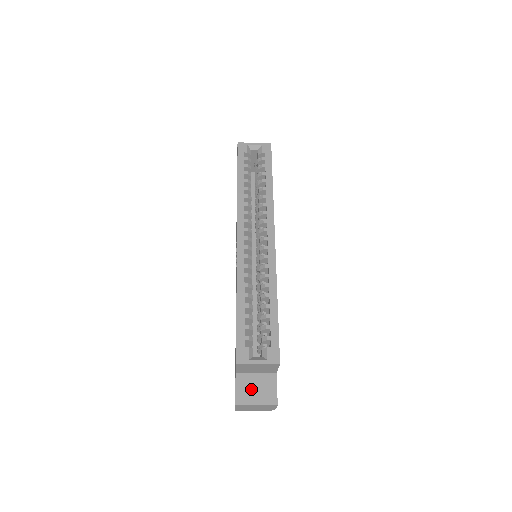
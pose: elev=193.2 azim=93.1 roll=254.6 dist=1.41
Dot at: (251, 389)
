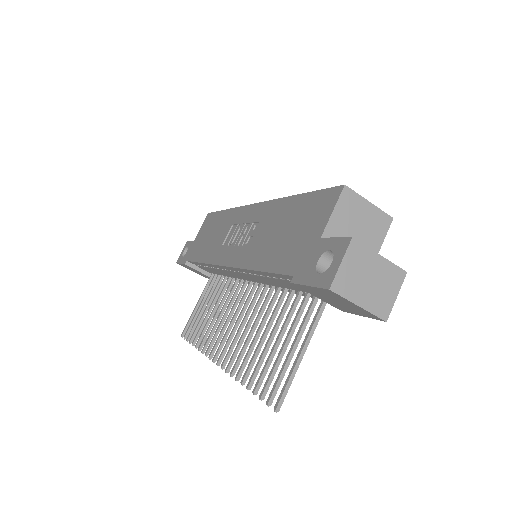
Dot at: occluded
